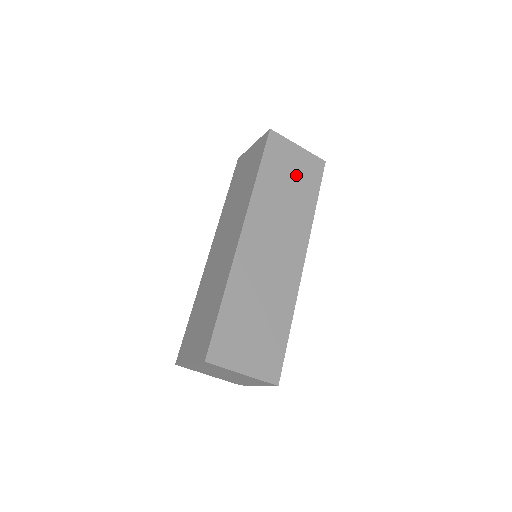
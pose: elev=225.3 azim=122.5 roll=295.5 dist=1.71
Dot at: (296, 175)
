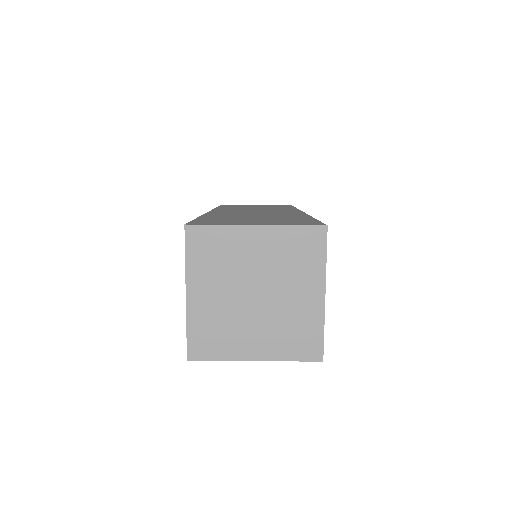
Dot at: (262, 206)
